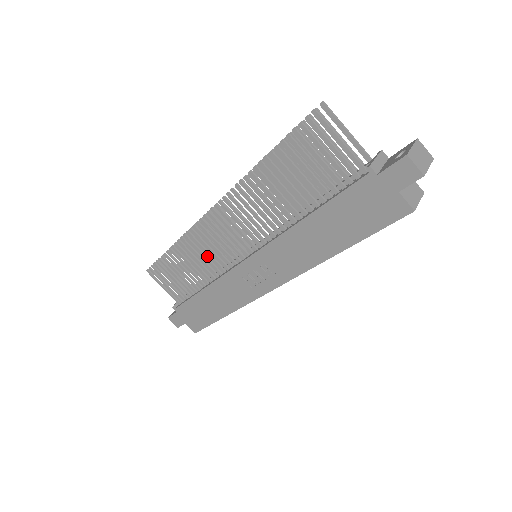
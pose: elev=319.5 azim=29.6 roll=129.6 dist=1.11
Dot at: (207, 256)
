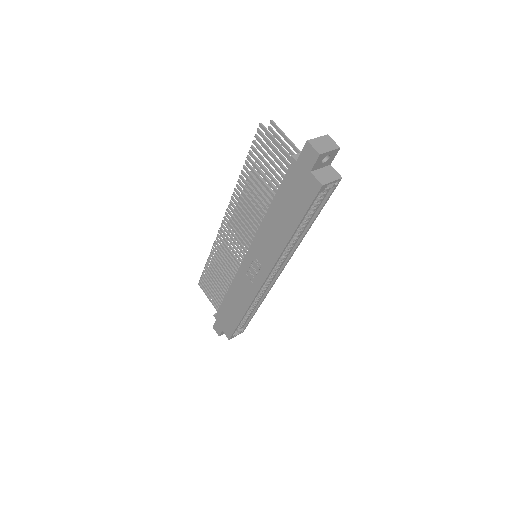
Dot at: occluded
